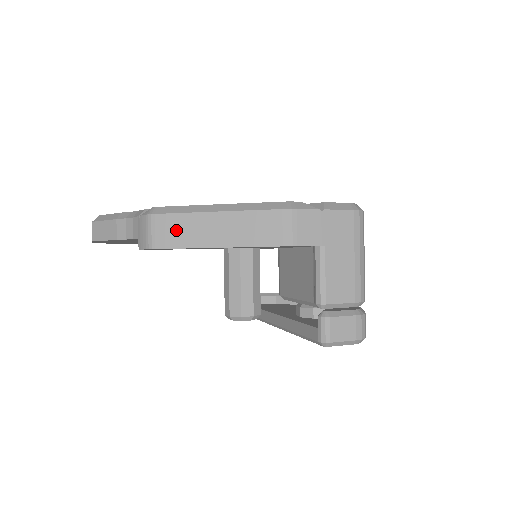
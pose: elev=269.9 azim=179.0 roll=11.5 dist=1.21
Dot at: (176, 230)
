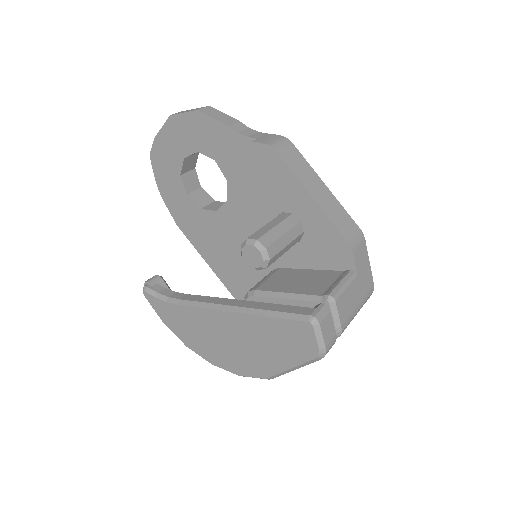
Dot at: (297, 161)
